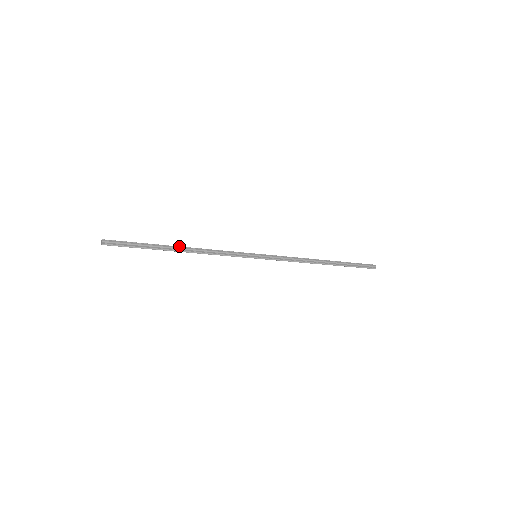
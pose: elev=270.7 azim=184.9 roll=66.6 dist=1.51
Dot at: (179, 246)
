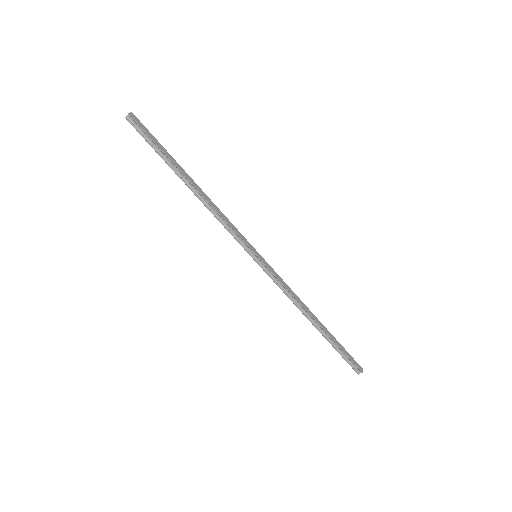
Dot at: (191, 183)
